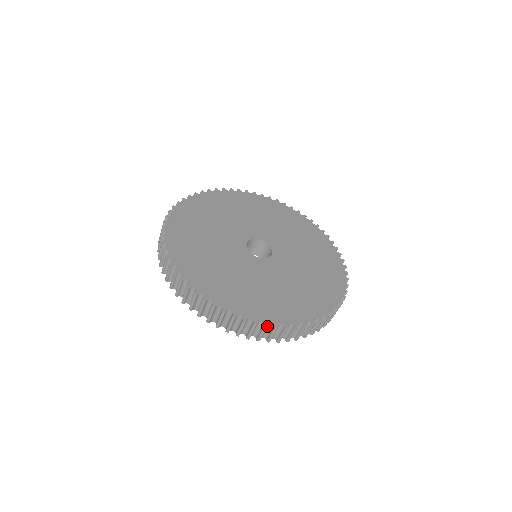
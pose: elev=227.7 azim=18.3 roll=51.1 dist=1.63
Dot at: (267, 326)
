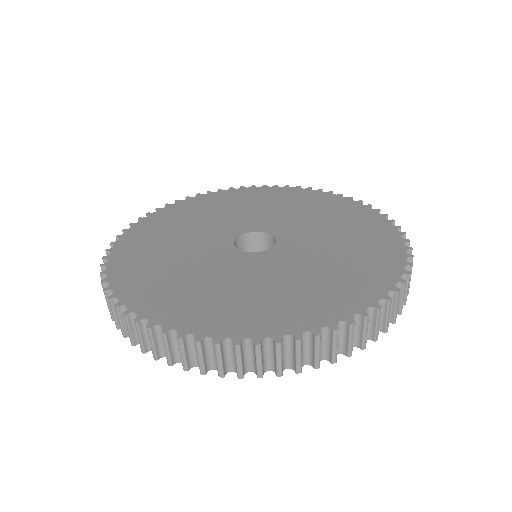
Dot at: (300, 339)
